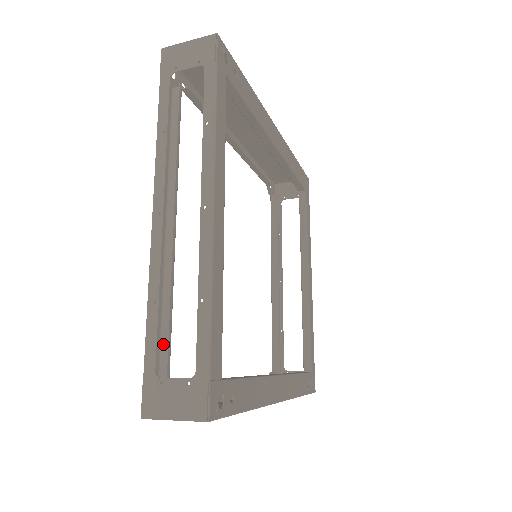
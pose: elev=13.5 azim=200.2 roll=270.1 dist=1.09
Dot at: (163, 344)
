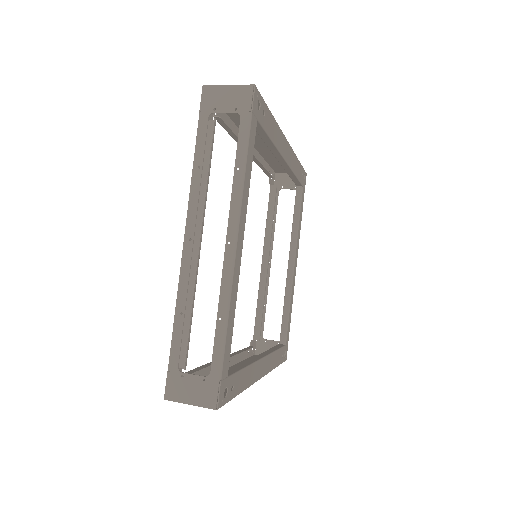
Dot at: (183, 342)
